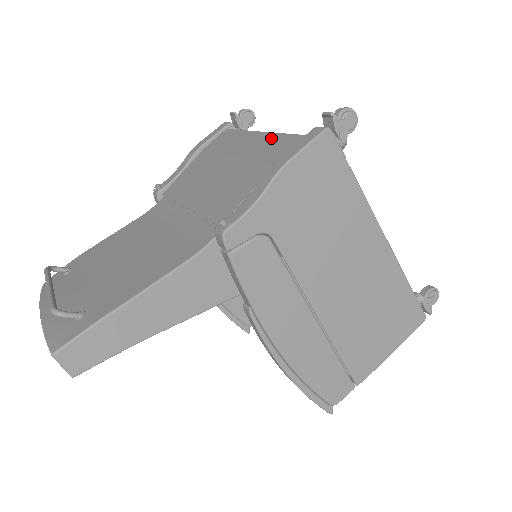
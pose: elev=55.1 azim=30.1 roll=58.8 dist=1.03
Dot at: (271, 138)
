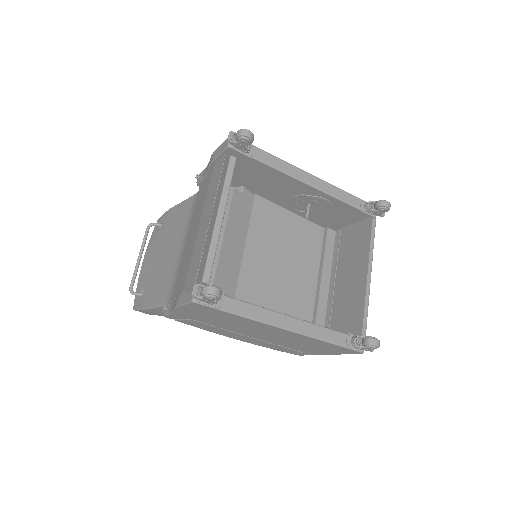
Dot at: (201, 245)
